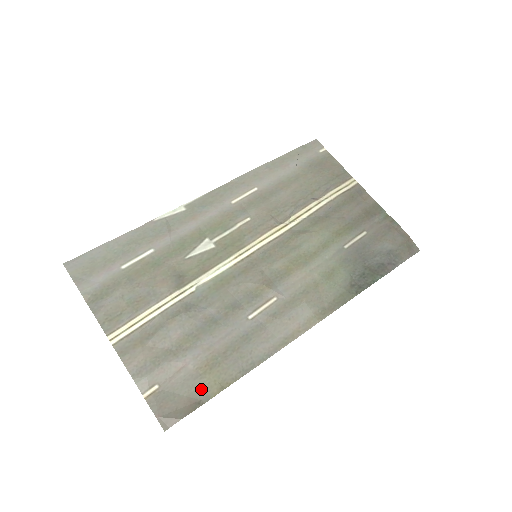
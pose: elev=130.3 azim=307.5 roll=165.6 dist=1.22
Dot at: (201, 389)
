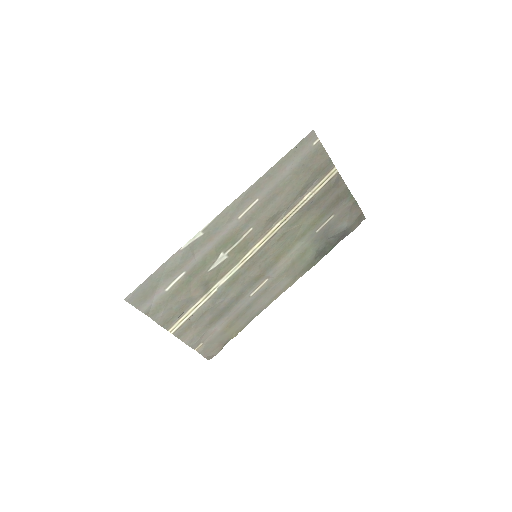
Dot at: (225, 338)
